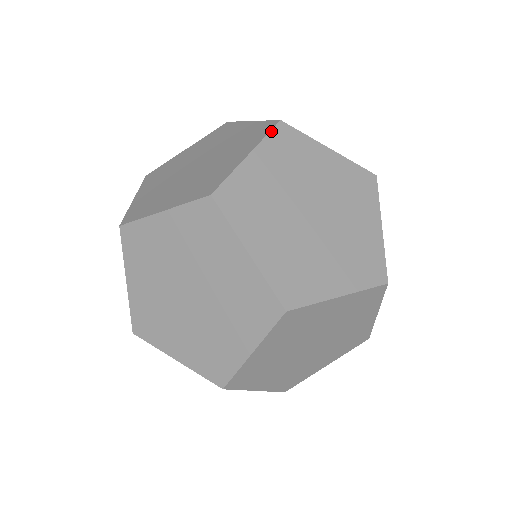
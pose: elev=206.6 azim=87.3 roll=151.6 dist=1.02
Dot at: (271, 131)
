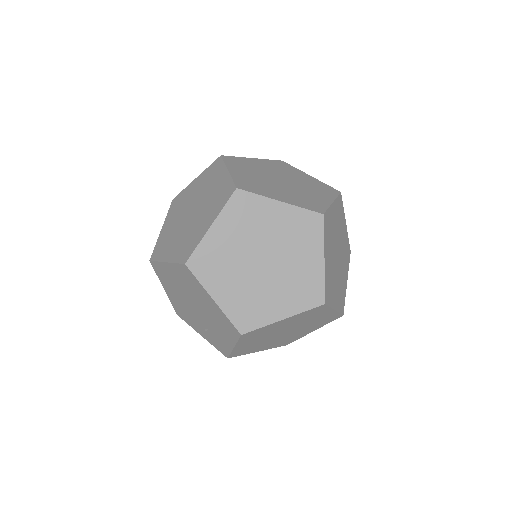
Dot at: (339, 195)
